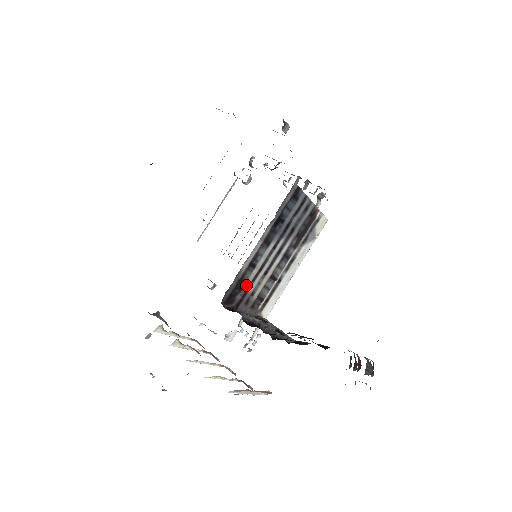
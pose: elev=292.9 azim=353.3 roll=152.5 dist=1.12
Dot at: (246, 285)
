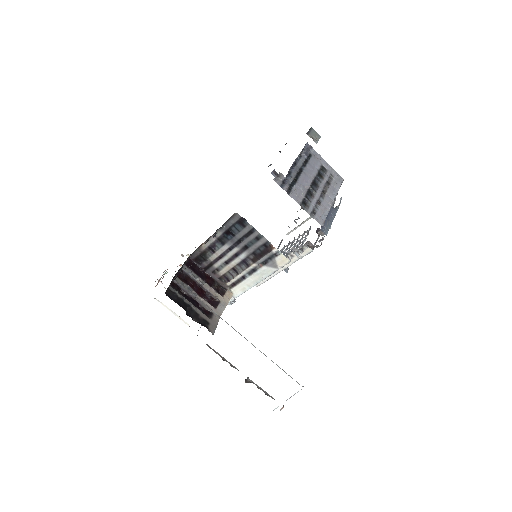
Dot at: (210, 260)
